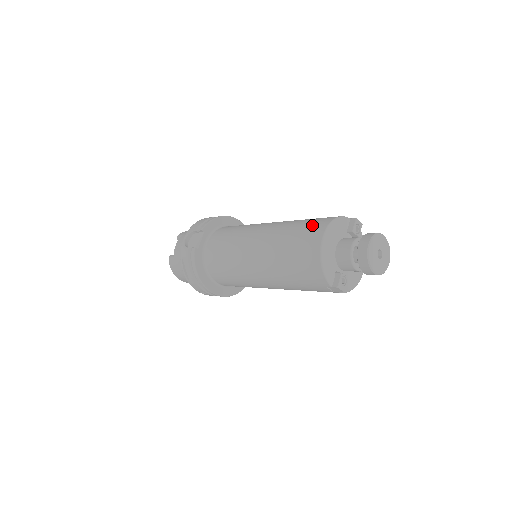
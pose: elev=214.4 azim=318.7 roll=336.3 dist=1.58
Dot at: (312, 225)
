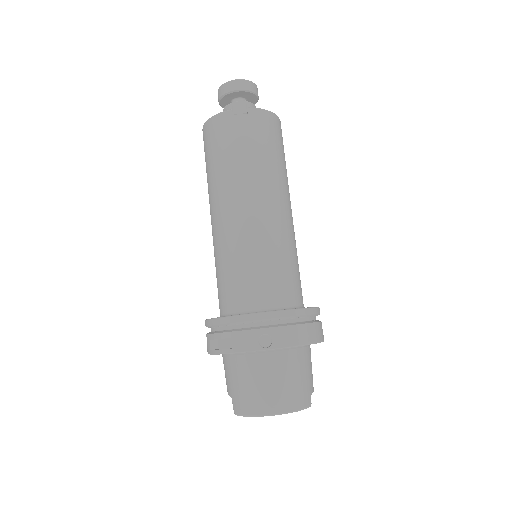
Dot at: occluded
